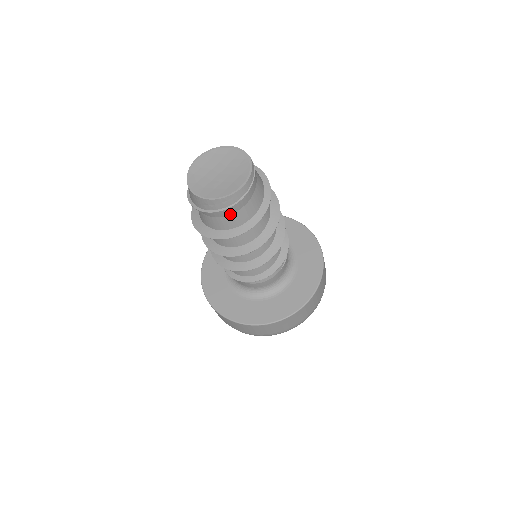
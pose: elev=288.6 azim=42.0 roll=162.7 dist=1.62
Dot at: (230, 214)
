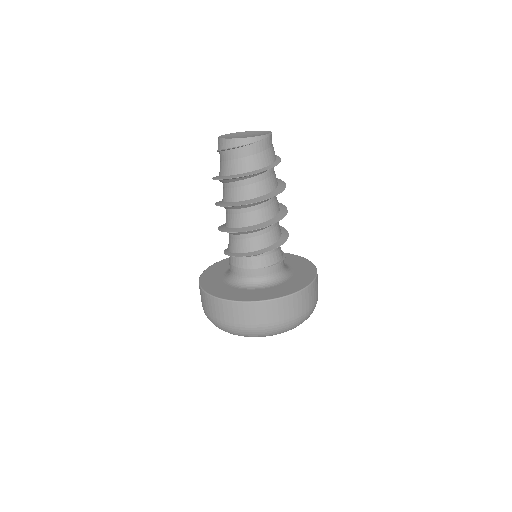
Dot at: (230, 160)
